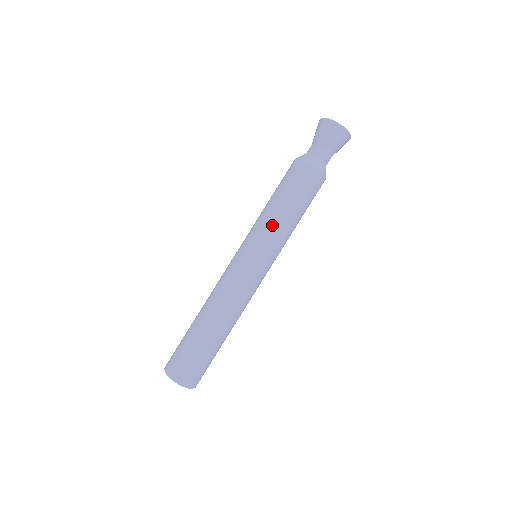
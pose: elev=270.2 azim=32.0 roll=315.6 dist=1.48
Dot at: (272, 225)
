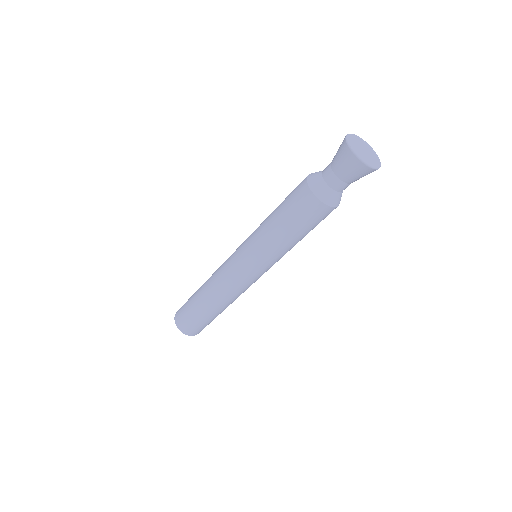
Dot at: (284, 253)
